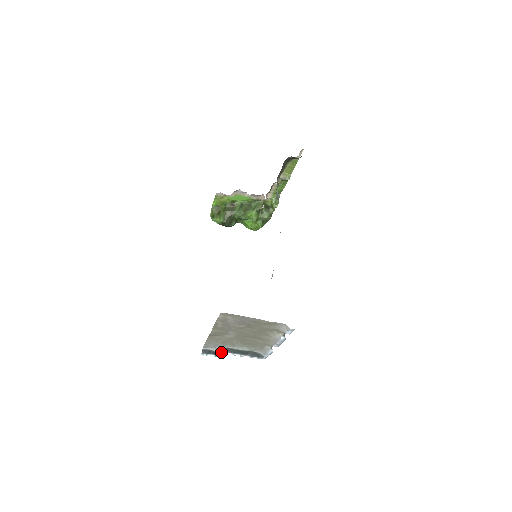
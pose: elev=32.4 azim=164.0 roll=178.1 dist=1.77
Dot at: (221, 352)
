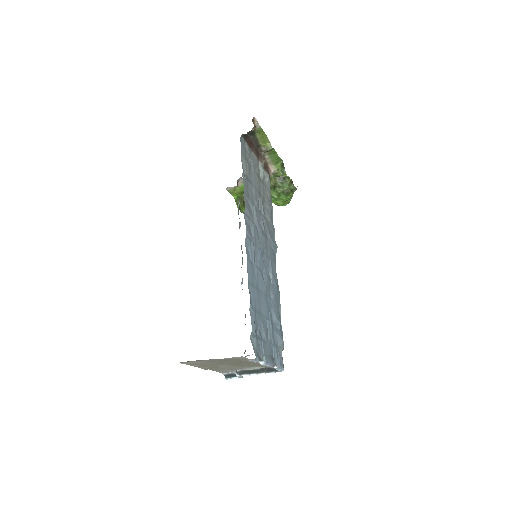
Dot at: (238, 375)
